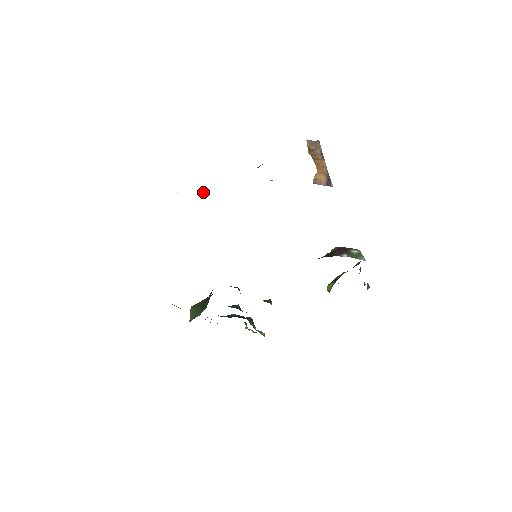
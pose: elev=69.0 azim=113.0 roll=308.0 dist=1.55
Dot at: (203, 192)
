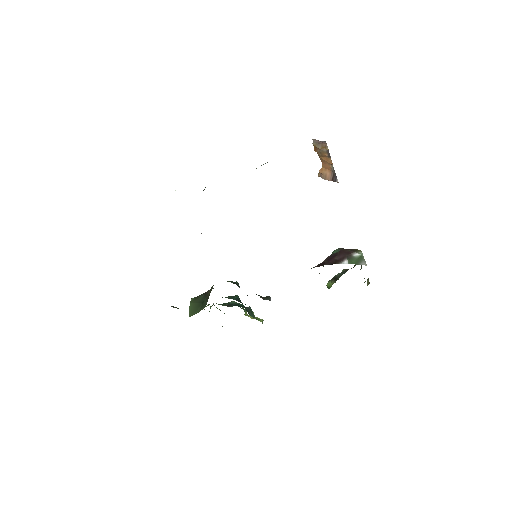
Dot at: occluded
